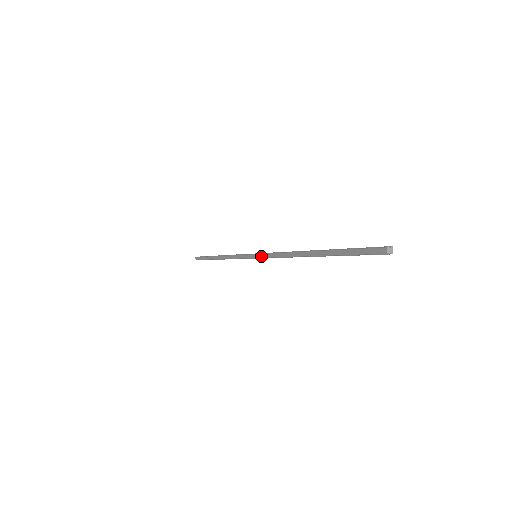
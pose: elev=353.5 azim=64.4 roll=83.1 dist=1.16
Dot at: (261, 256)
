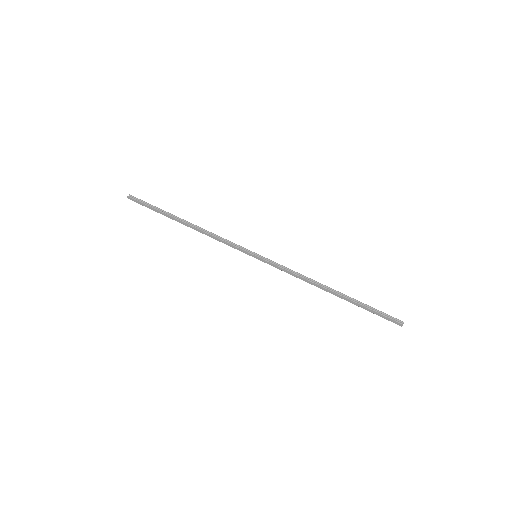
Dot at: (267, 263)
